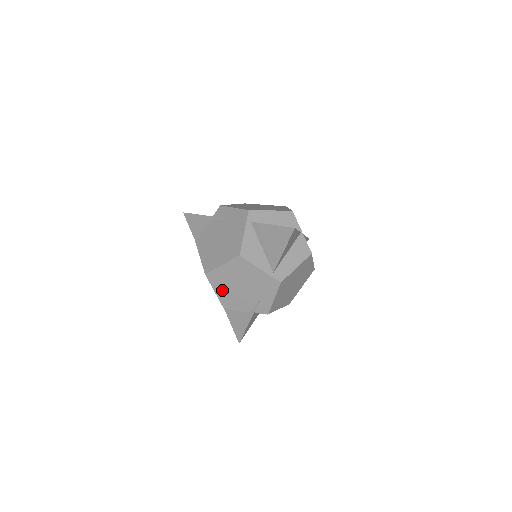
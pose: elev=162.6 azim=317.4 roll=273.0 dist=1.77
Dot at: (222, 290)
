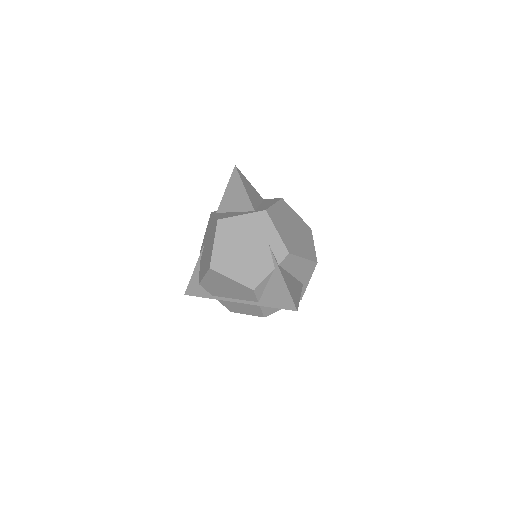
Dot at: (235, 270)
